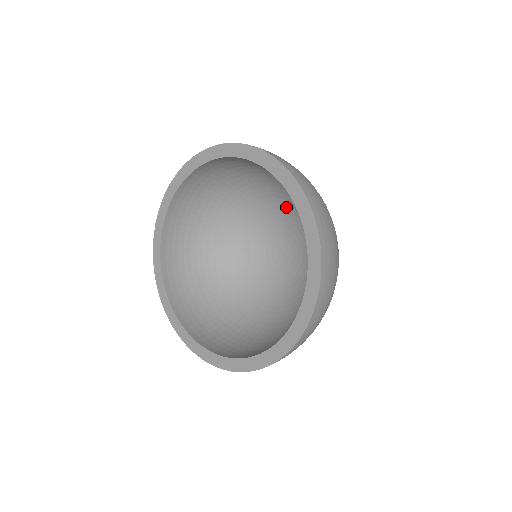
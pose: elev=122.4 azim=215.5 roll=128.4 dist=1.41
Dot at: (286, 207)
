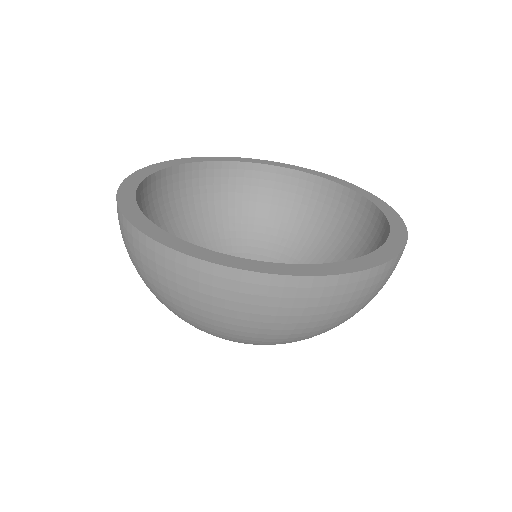
Dot at: occluded
